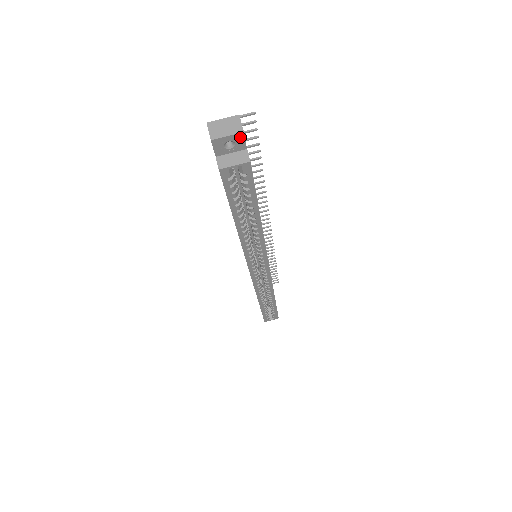
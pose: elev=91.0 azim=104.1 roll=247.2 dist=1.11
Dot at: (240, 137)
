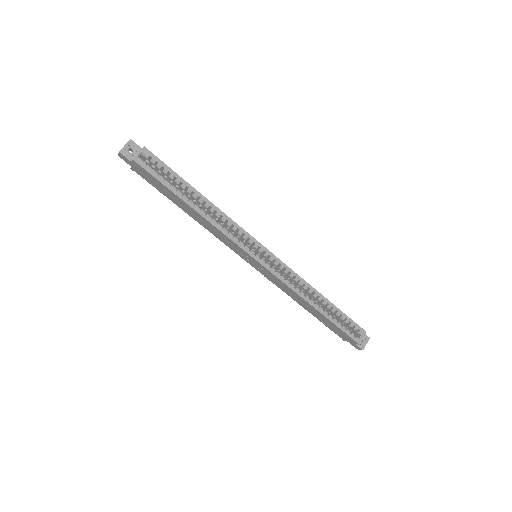
Dot at: (132, 143)
